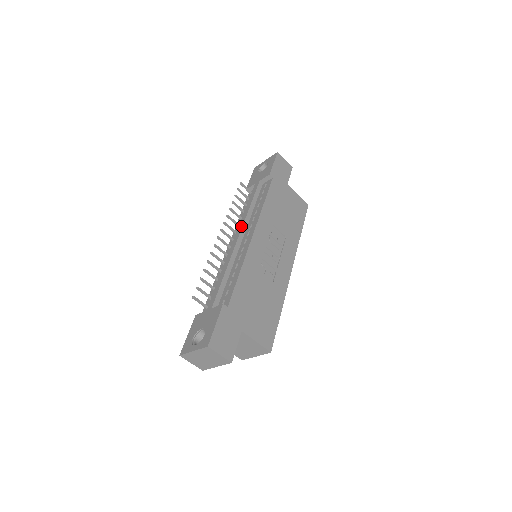
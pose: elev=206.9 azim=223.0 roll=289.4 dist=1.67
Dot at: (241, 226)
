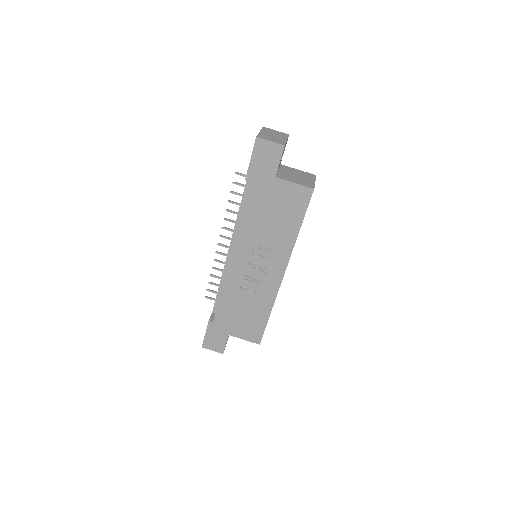
Dot at: occluded
